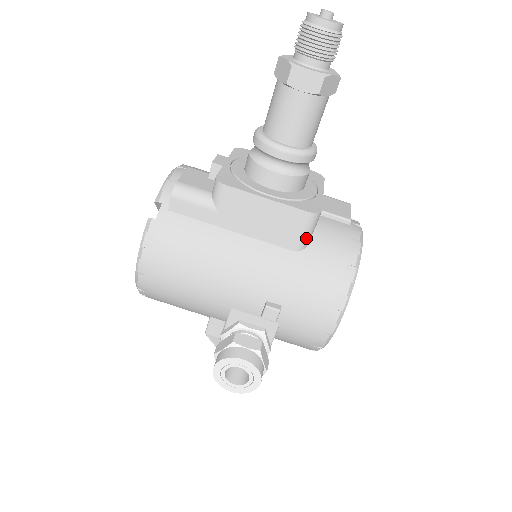
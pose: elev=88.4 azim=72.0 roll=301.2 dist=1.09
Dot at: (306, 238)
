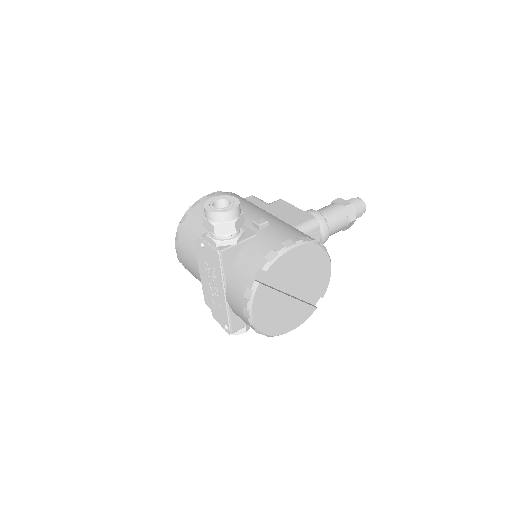
Dot at: (304, 226)
